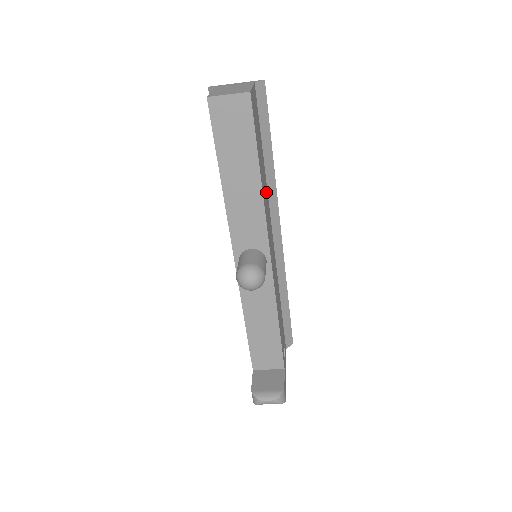
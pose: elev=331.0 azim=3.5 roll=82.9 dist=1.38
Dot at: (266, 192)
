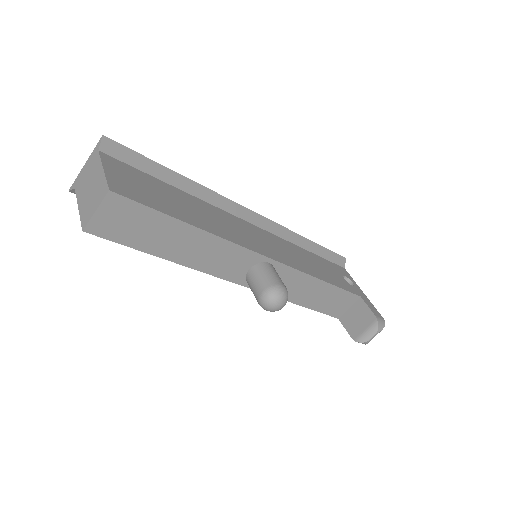
Dot at: (210, 211)
